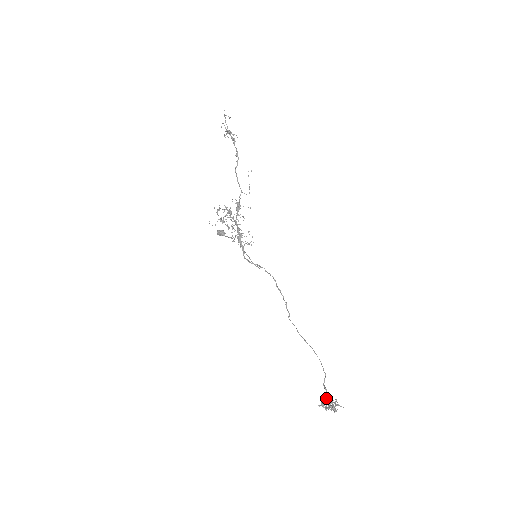
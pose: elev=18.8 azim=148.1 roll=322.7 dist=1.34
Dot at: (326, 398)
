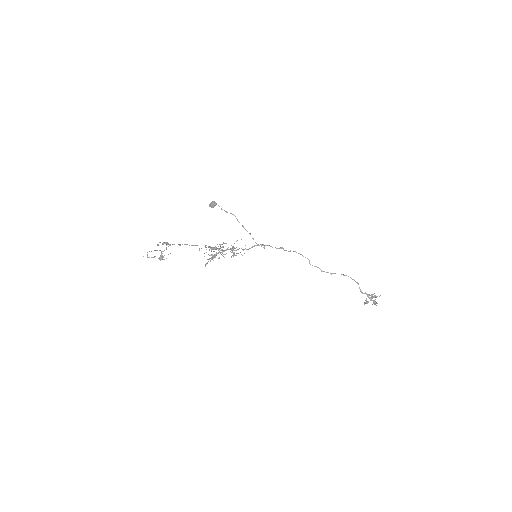
Dot at: (366, 298)
